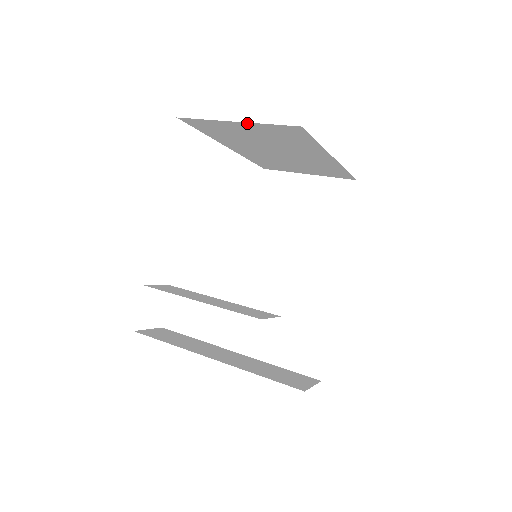
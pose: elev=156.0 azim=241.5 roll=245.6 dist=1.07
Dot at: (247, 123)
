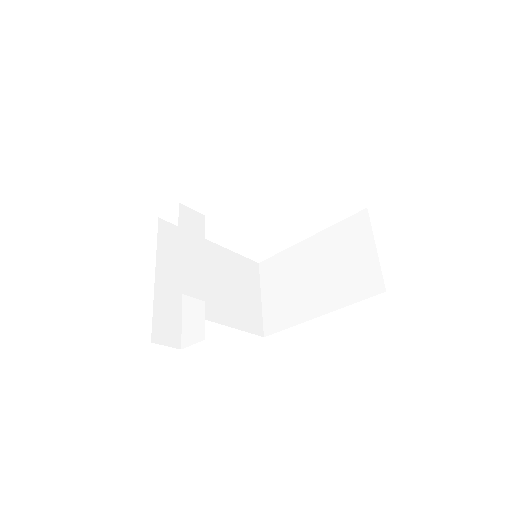
Dot at: occluded
